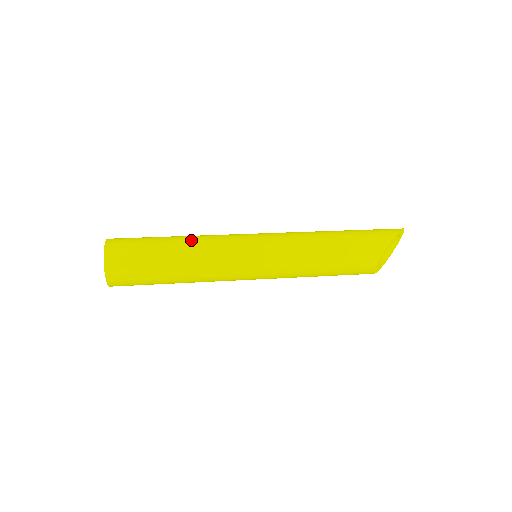
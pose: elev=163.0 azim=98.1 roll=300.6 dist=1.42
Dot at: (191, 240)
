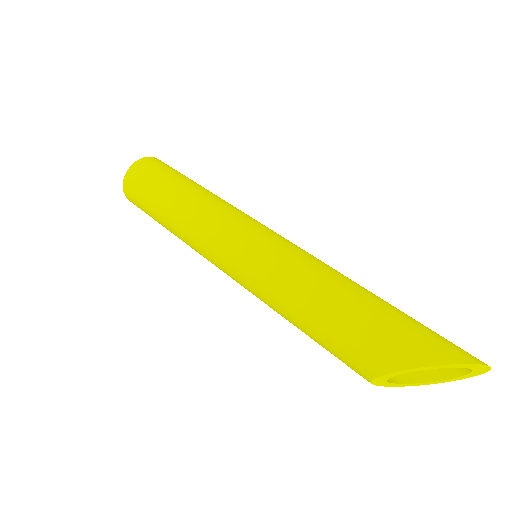
Dot at: (191, 200)
